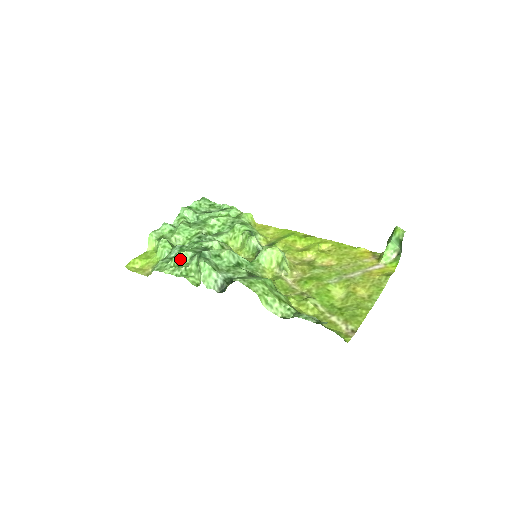
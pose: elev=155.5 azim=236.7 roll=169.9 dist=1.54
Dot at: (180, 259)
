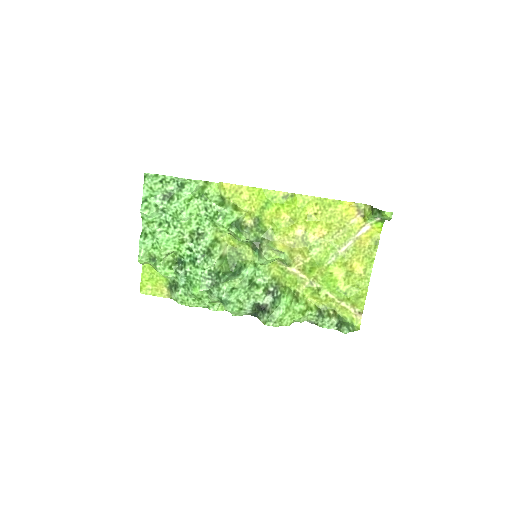
Dot at: (198, 295)
